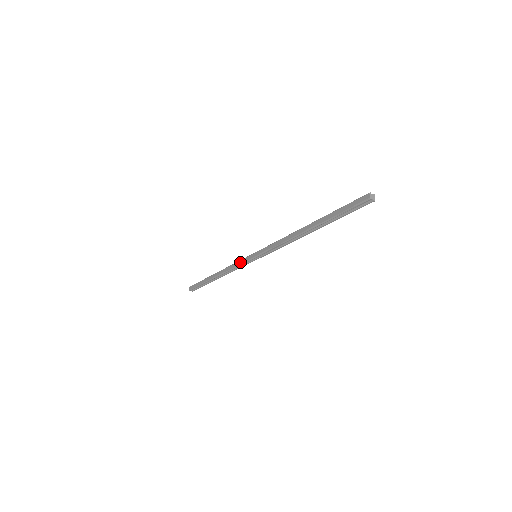
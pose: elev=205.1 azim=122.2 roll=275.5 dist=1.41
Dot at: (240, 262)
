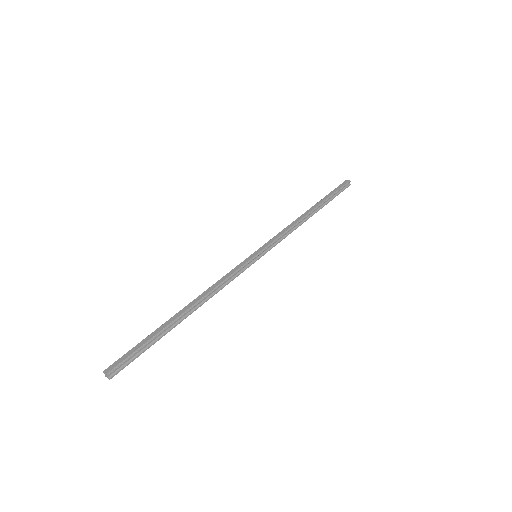
Dot at: (236, 268)
